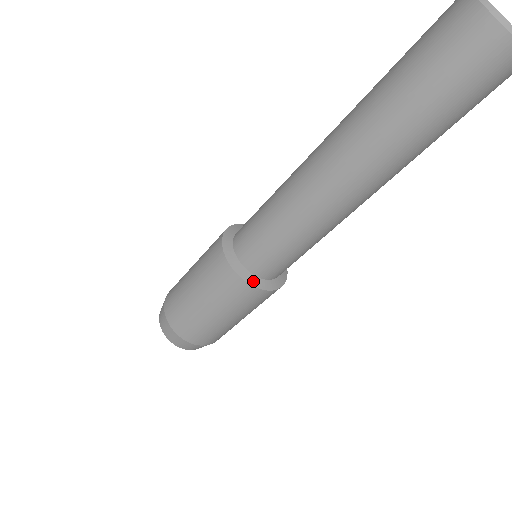
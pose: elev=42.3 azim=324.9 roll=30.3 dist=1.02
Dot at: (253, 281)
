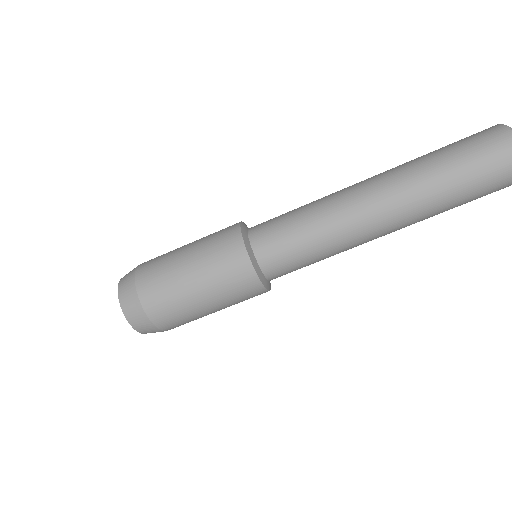
Dot at: (266, 284)
